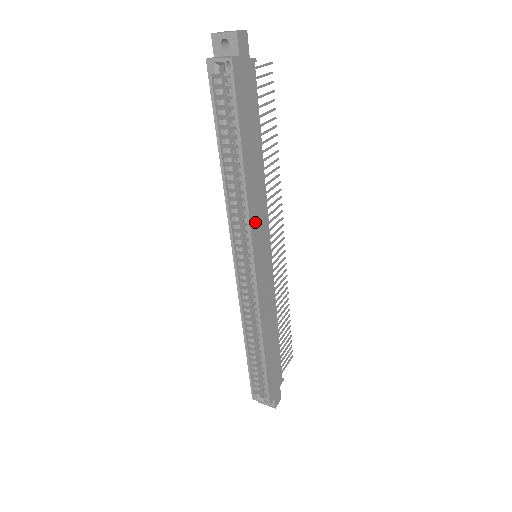
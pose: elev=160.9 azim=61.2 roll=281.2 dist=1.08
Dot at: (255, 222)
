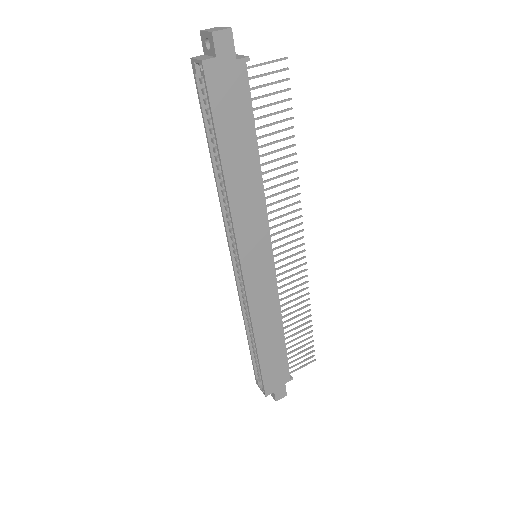
Dot at: (243, 225)
